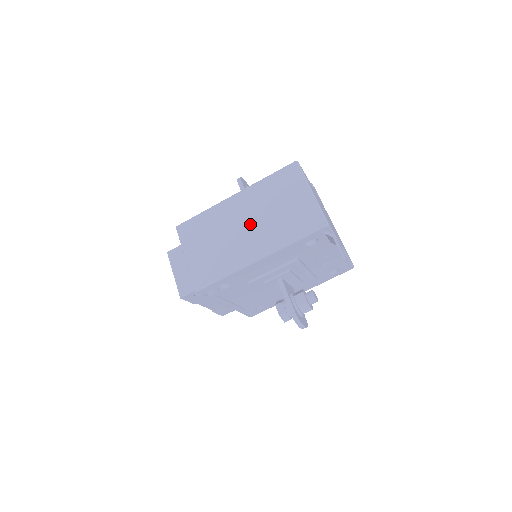
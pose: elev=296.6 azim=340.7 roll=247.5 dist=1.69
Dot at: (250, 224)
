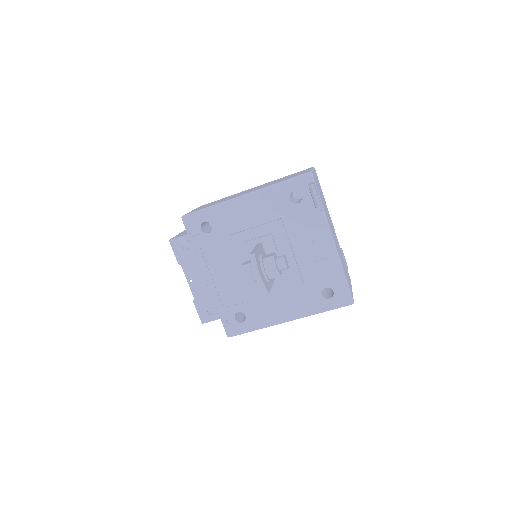
Dot at: (253, 189)
